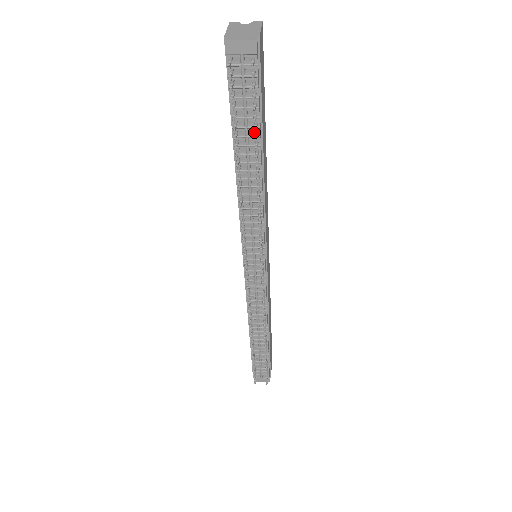
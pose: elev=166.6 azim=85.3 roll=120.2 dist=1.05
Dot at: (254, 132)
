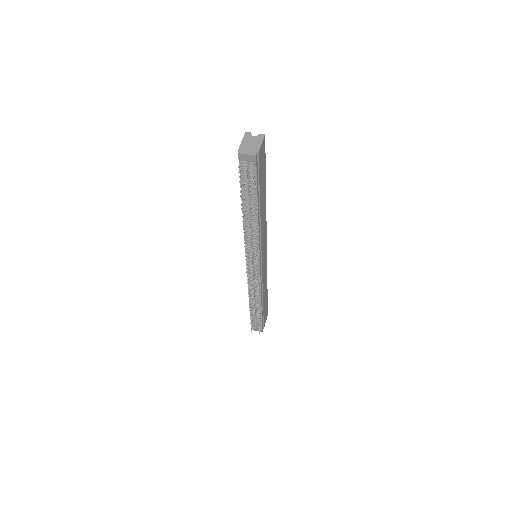
Dot at: occluded
